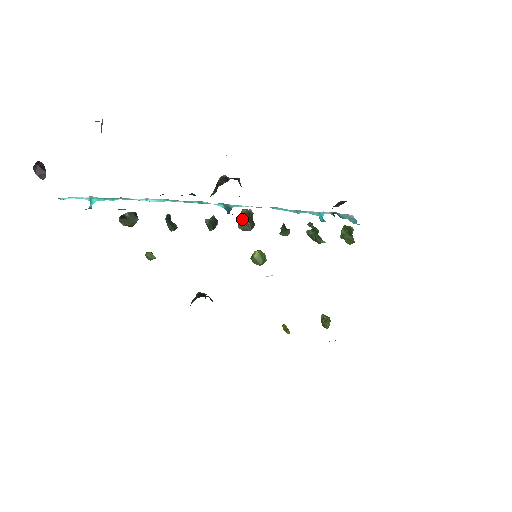
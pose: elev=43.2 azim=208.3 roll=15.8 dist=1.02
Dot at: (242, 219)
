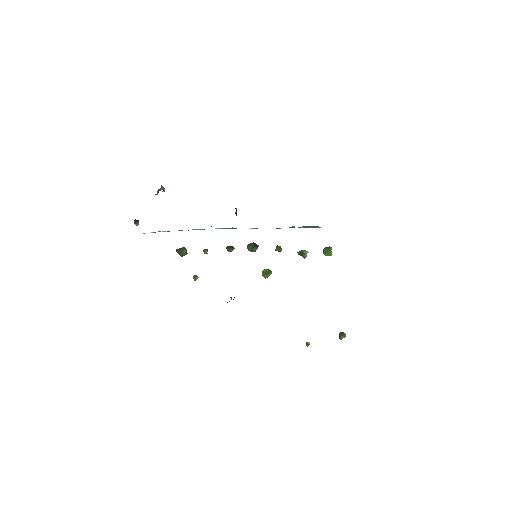
Dot at: (249, 244)
